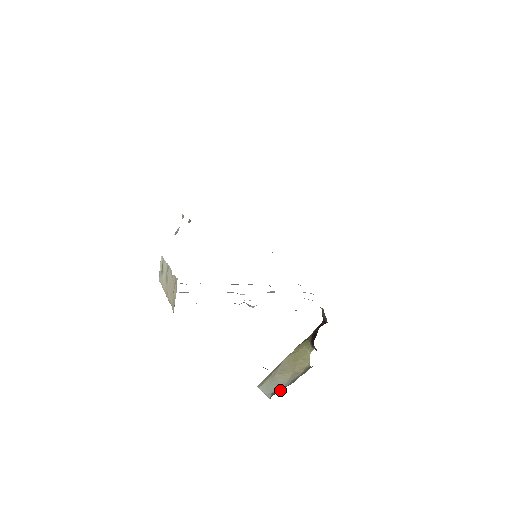
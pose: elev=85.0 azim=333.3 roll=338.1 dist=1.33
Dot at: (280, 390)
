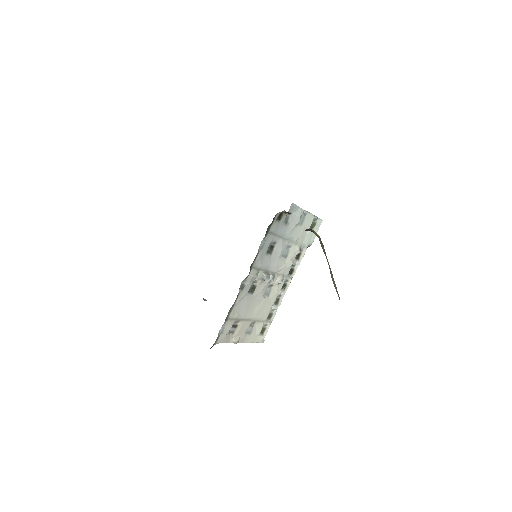
Dot at: occluded
